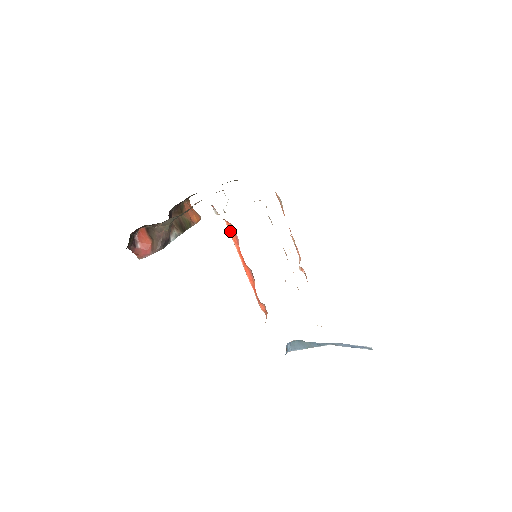
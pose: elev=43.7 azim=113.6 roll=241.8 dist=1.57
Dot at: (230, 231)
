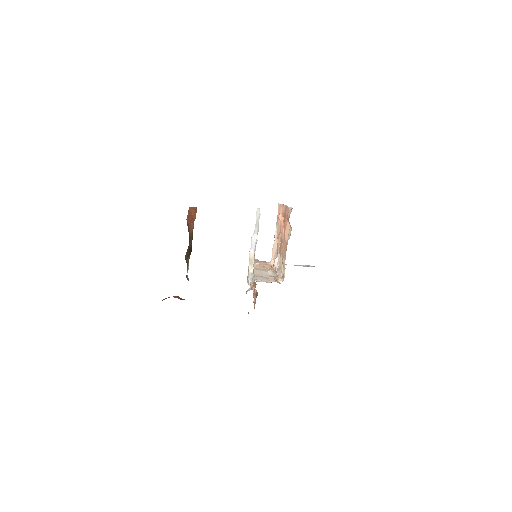
Dot at: occluded
